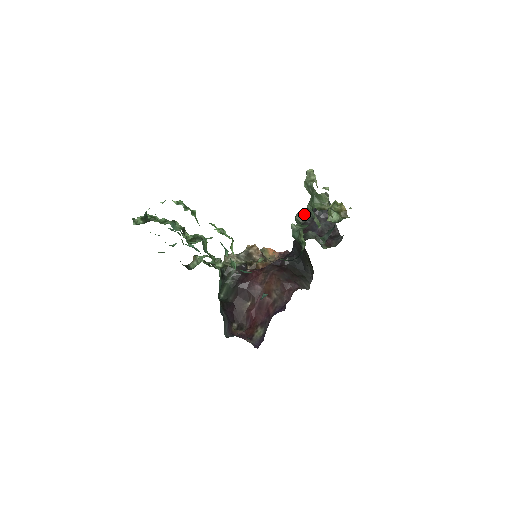
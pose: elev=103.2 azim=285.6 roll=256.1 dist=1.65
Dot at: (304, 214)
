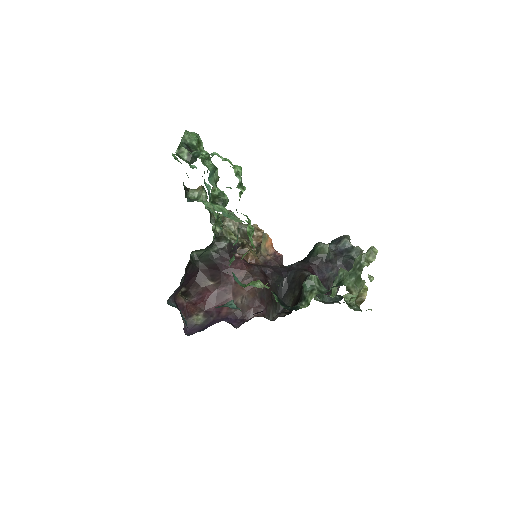
Dot at: (328, 250)
